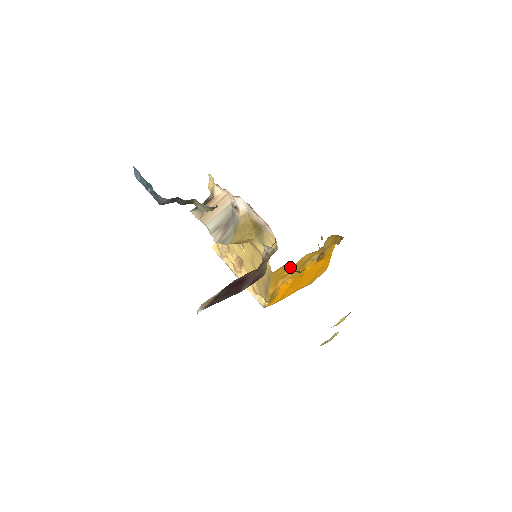
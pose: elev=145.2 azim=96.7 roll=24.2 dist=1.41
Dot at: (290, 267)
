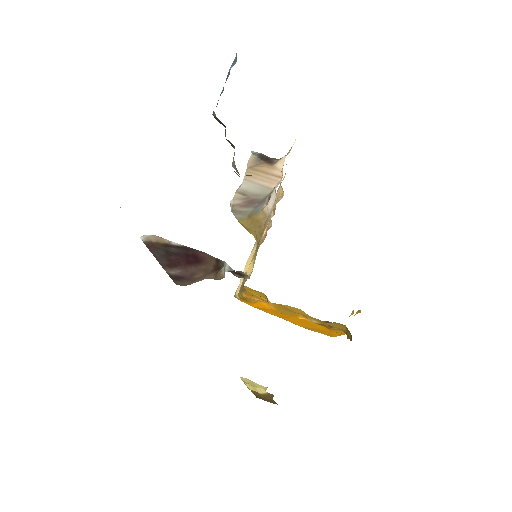
Dot at: occluded
